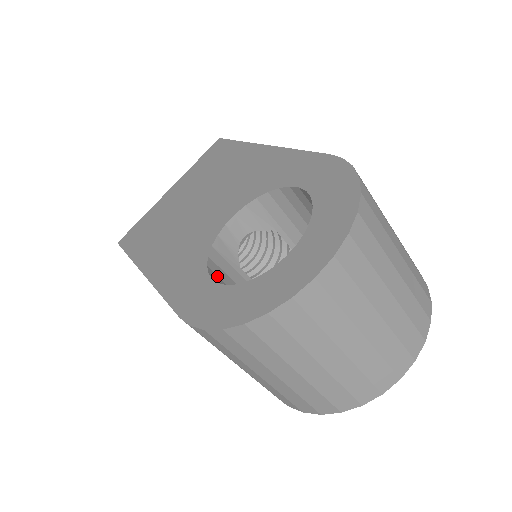
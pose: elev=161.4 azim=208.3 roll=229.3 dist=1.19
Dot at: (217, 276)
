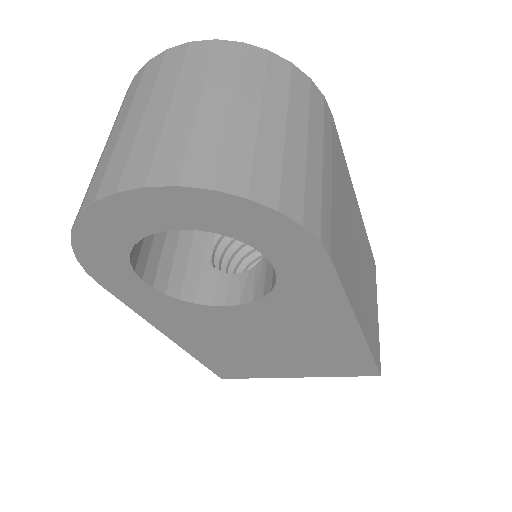
Dot at: occluded
